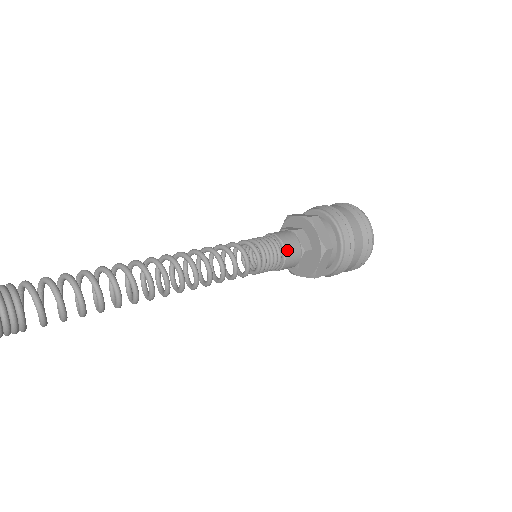
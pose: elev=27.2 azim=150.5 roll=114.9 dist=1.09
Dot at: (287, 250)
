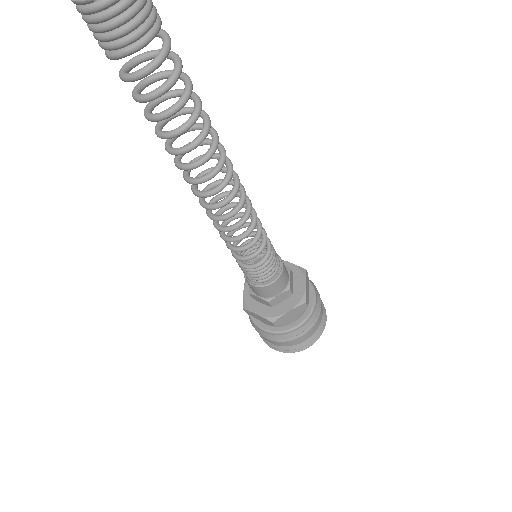
Dot at: (283, 274)
